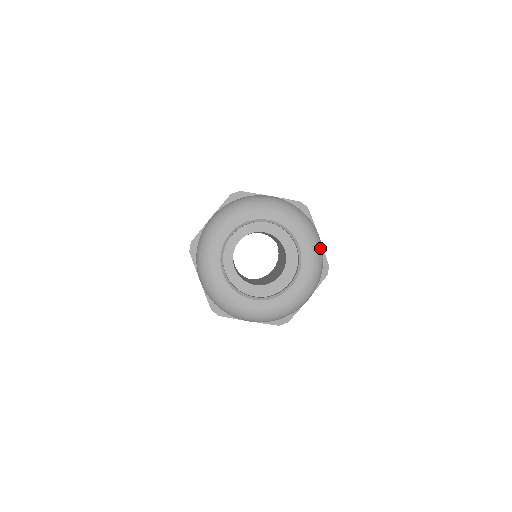
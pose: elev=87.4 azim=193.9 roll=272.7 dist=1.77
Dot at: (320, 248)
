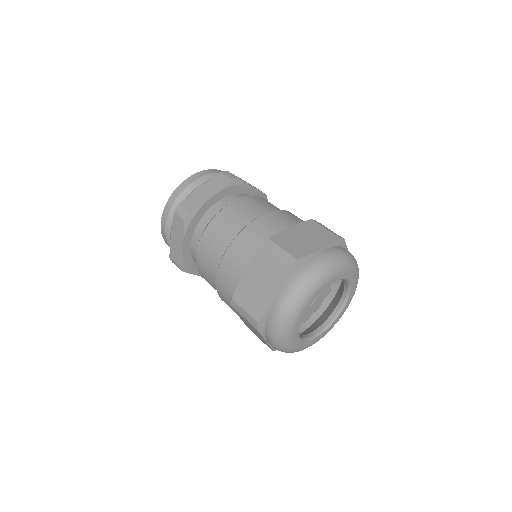
Dot at: occluded
